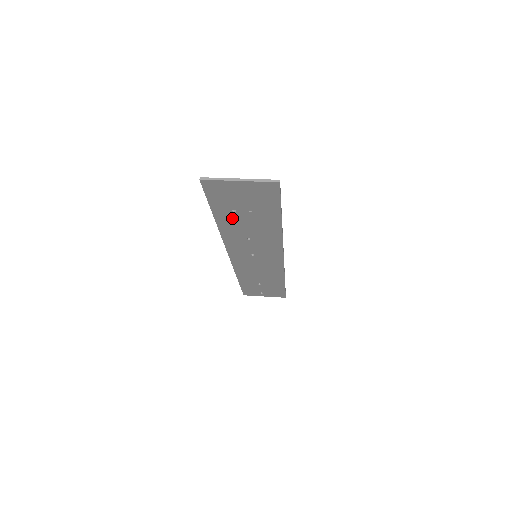
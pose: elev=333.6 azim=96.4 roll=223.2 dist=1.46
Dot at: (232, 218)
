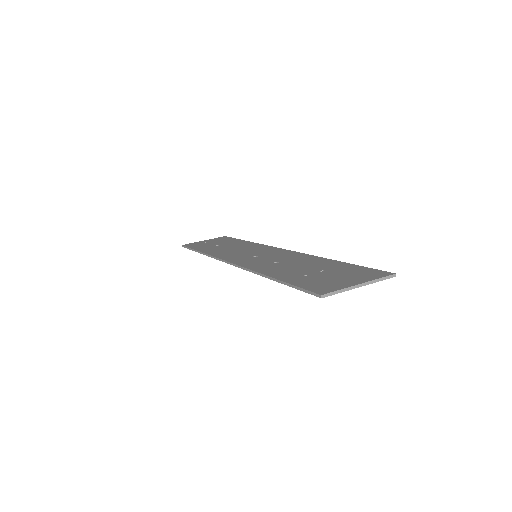
Dot at: occluded
